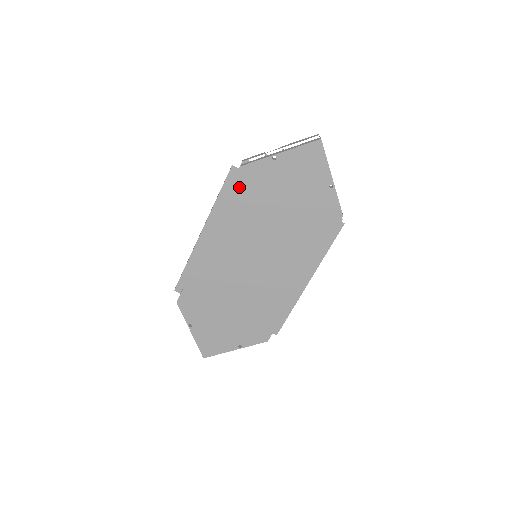
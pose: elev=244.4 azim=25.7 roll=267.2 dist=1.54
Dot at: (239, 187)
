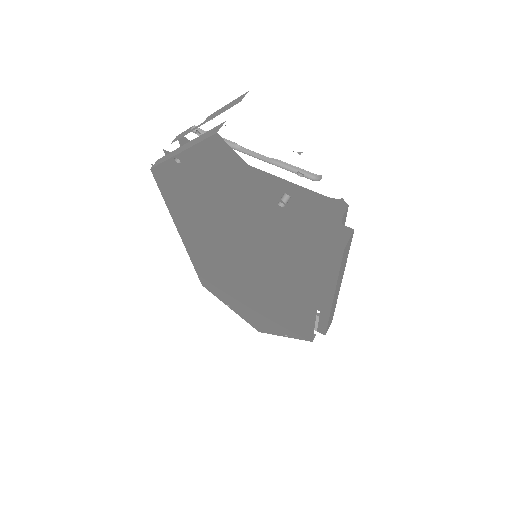
Dot at: (168, 193)
